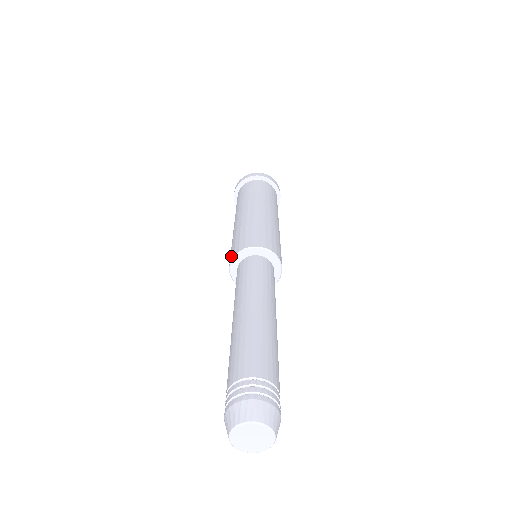
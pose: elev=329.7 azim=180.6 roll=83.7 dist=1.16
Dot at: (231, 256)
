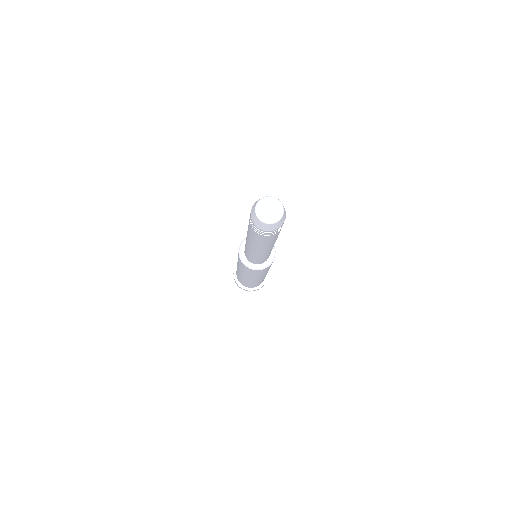
Dot at: occluded
